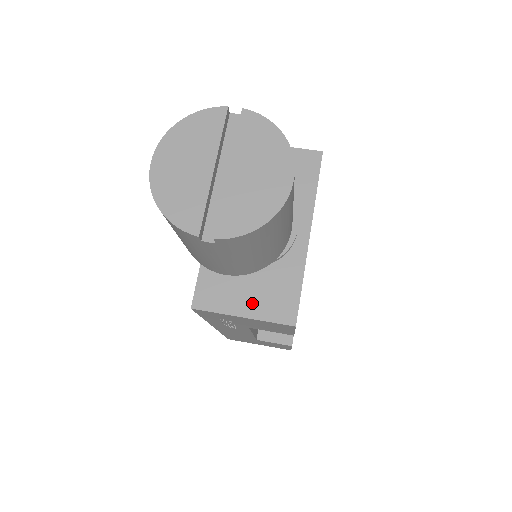
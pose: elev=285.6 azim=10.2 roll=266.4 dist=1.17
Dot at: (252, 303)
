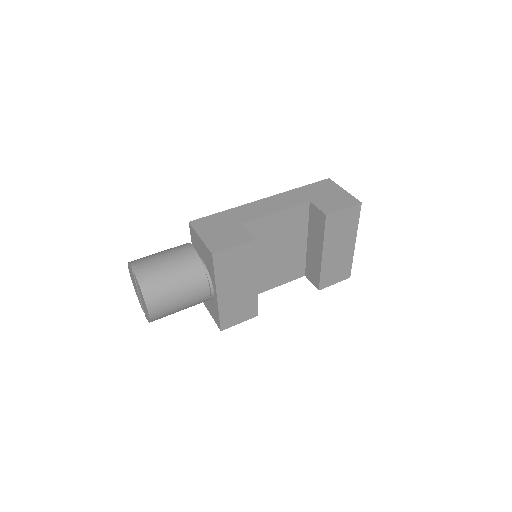
Dot at: (210, 310)
